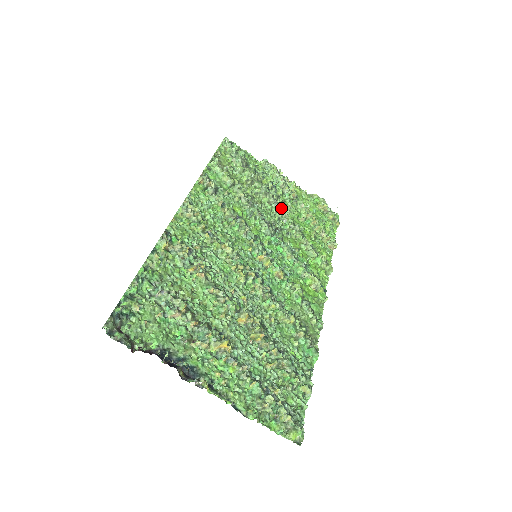
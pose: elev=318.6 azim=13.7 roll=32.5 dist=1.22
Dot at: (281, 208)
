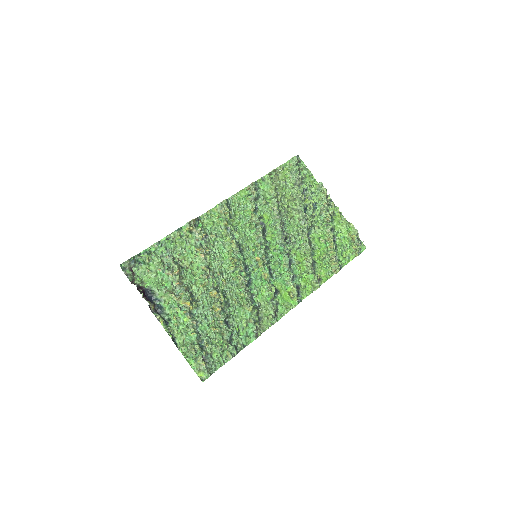
Dot at: (305, 227)
